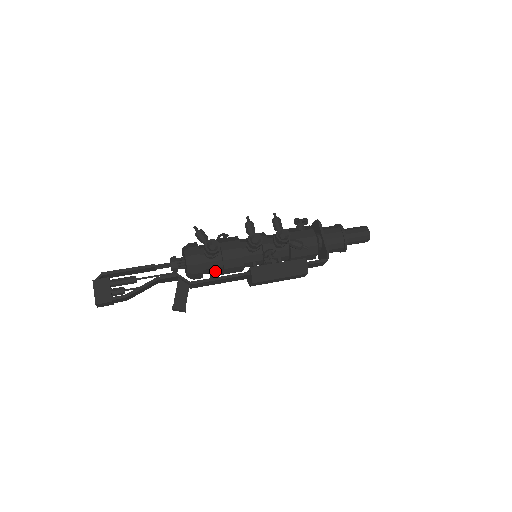
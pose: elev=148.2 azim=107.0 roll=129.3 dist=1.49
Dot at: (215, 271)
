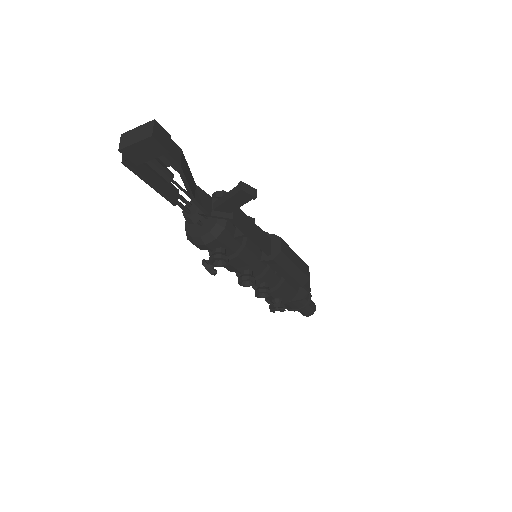
Dot at: occluded
